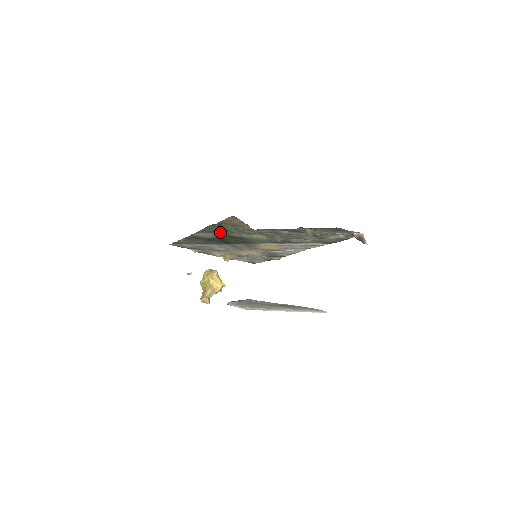
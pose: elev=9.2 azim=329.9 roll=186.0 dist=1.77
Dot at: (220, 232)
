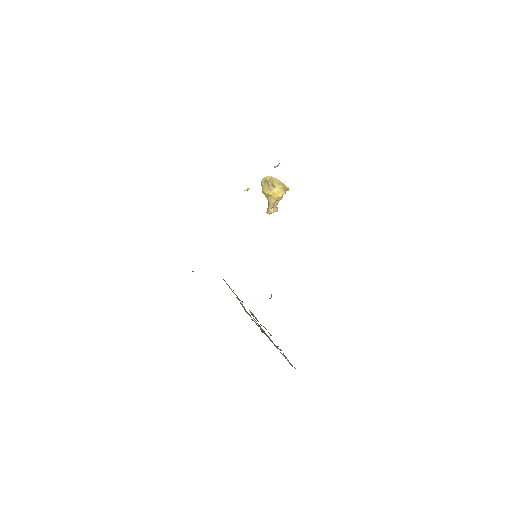
Dot at: occluded
